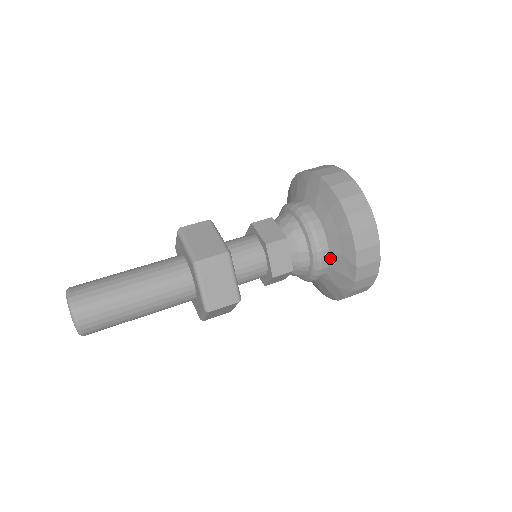
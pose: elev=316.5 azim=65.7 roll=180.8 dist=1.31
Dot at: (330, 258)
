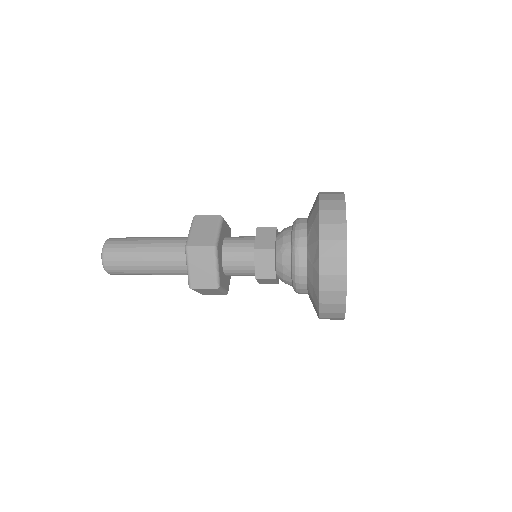
Dot at: (307, 236)
